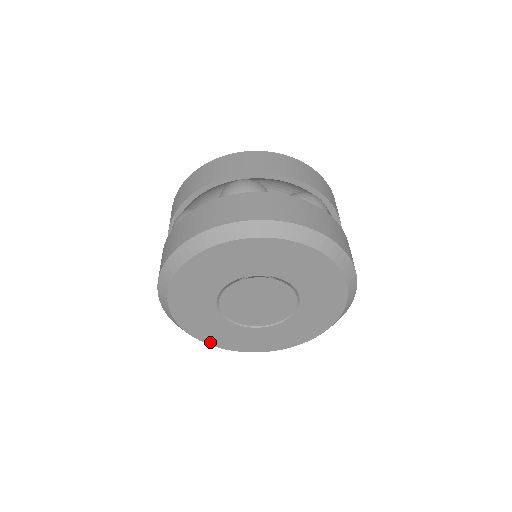
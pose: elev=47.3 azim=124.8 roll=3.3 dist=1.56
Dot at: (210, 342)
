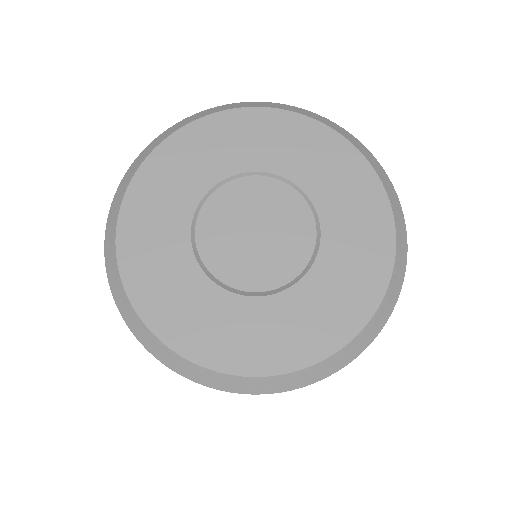
Dot at: (132, 288)
